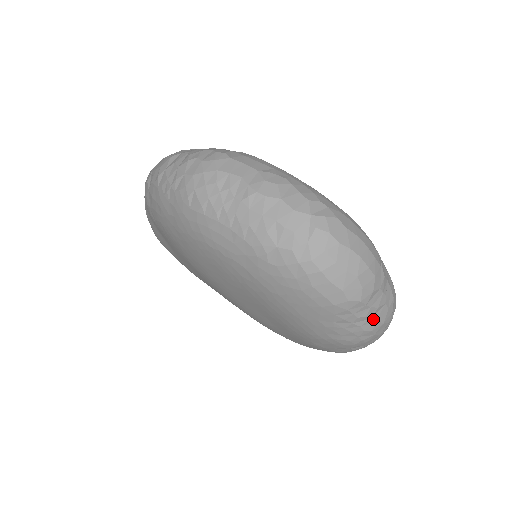
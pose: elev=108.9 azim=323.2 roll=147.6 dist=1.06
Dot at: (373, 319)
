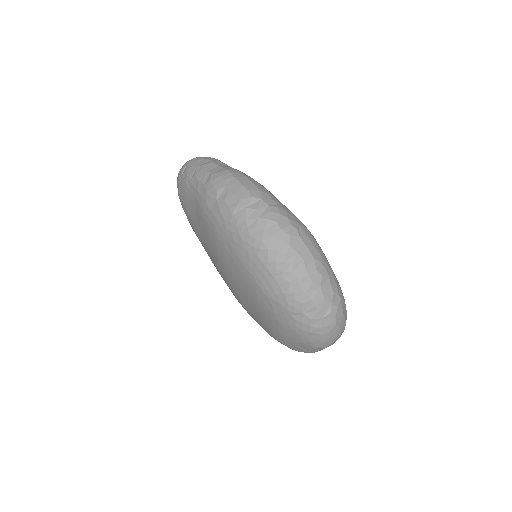
Dot at: occluded
